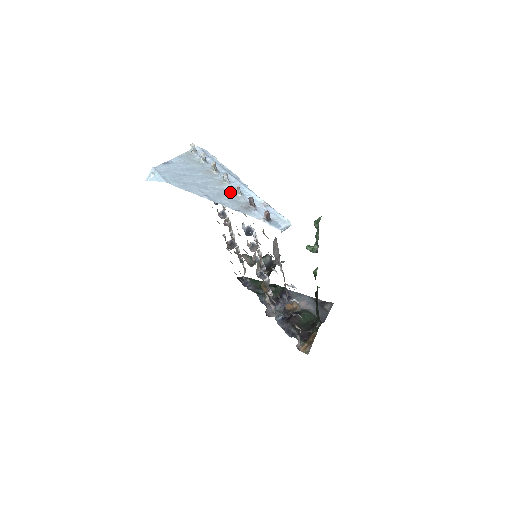
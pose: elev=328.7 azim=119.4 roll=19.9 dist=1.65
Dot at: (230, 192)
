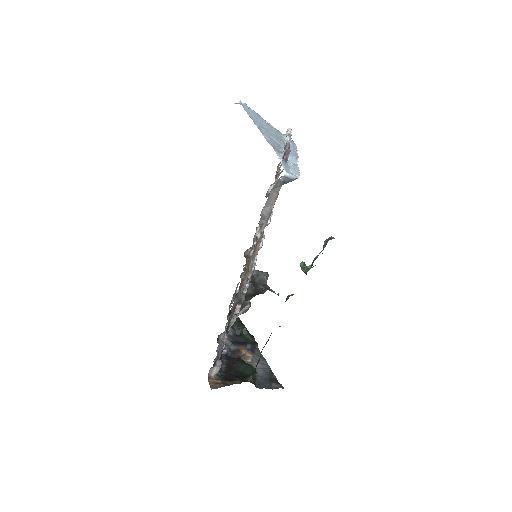
Dot at: (279, 145)
